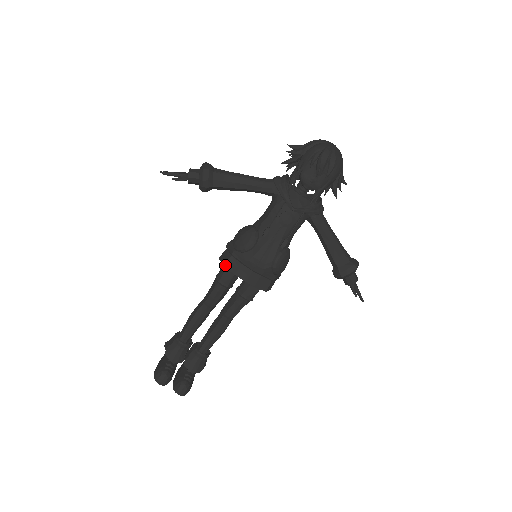
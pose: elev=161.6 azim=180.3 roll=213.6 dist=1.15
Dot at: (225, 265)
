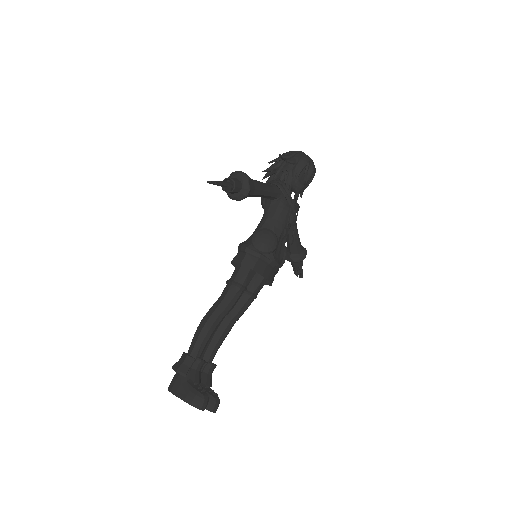
Dot at: (255, 269)
